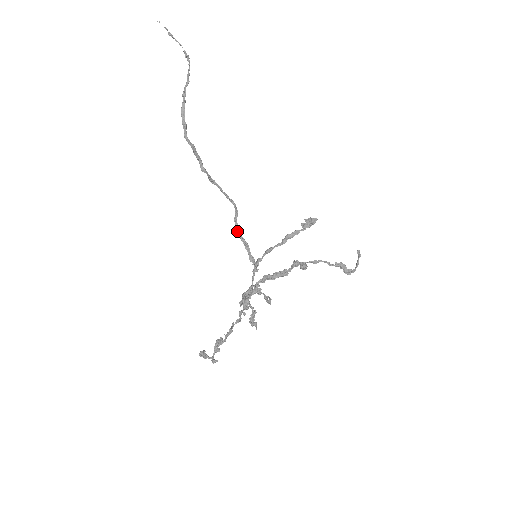
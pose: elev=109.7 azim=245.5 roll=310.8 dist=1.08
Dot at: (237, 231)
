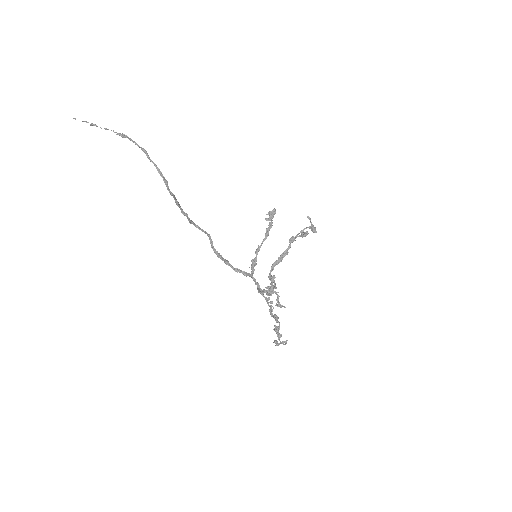
Dot at: (218, 255)
